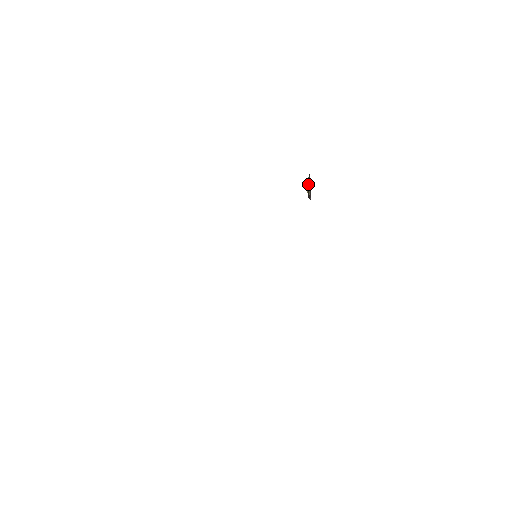
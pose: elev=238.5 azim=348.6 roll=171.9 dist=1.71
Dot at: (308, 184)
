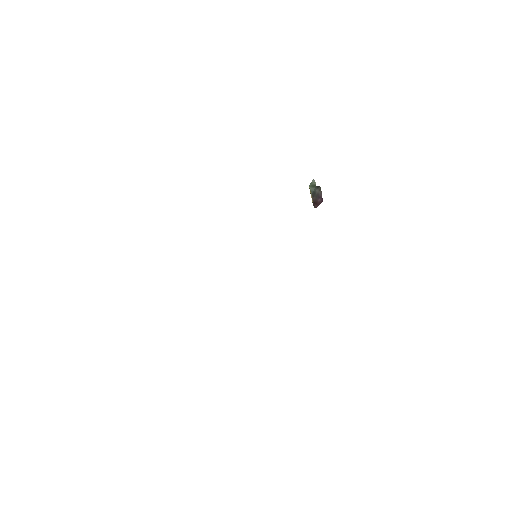
Dot at: (317, 188)
